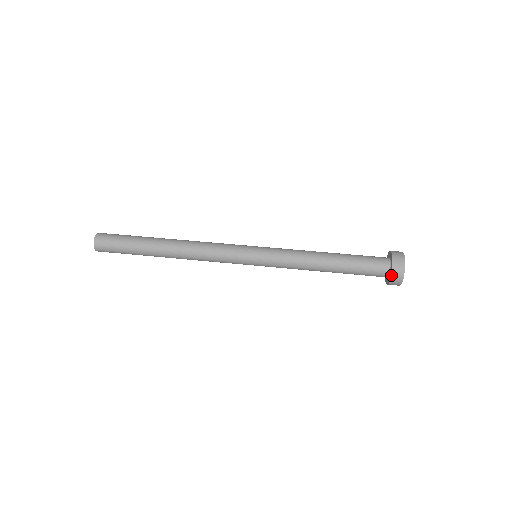
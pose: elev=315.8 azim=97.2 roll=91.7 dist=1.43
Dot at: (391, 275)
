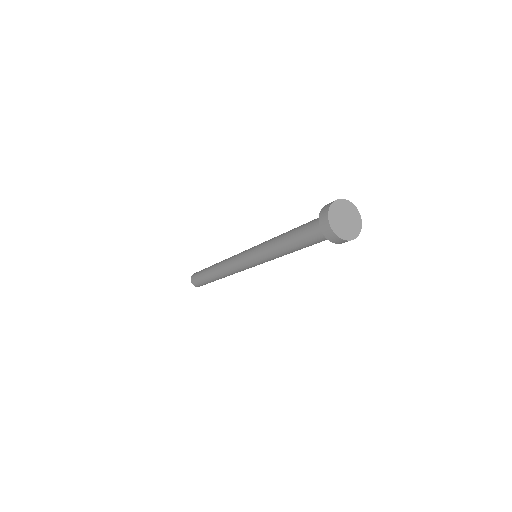
Dot at: (322, 208)
